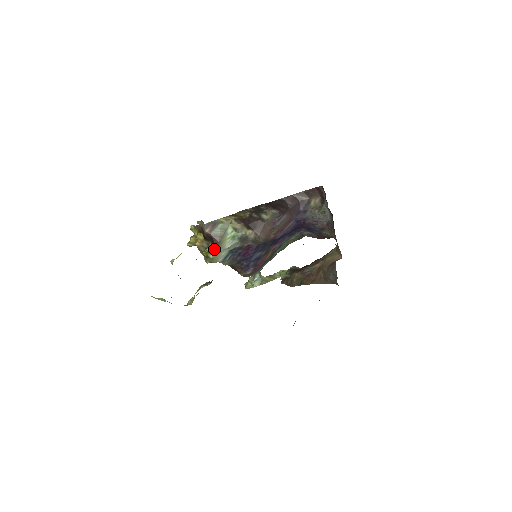
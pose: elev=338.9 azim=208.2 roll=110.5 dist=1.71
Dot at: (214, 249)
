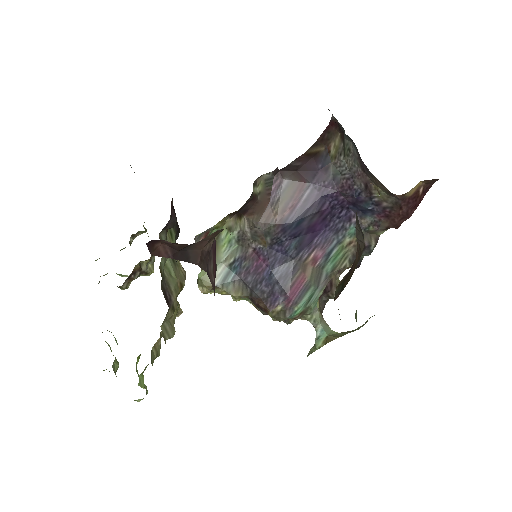
Dot at: occluded
